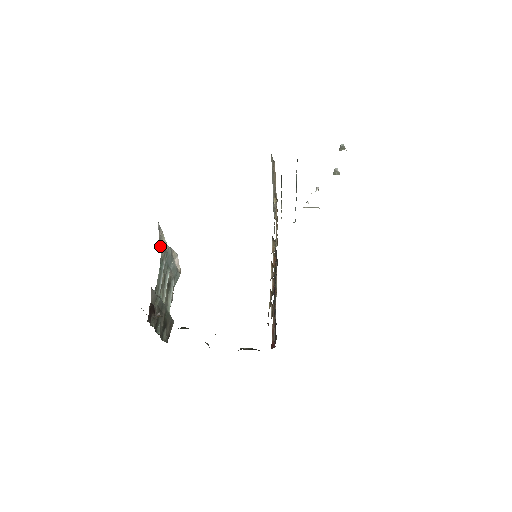
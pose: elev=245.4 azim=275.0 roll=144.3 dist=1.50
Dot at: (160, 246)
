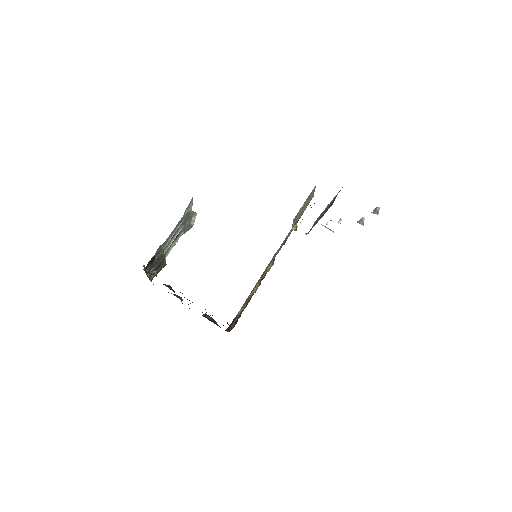
Dot at: (185, 212)
